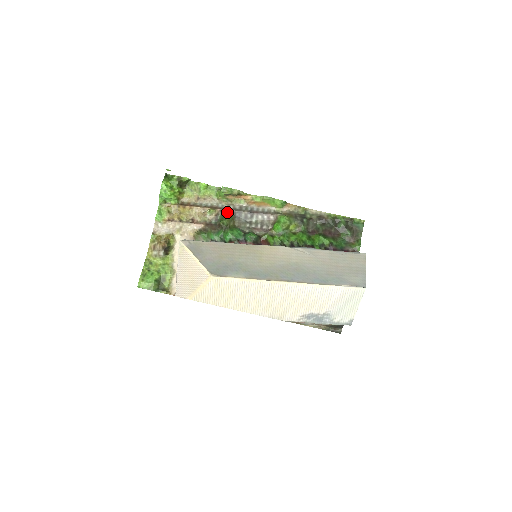
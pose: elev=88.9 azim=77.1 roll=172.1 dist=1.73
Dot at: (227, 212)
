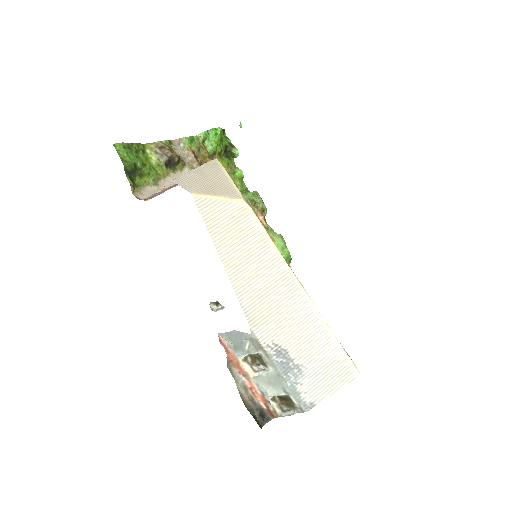
Dot at: occluded
